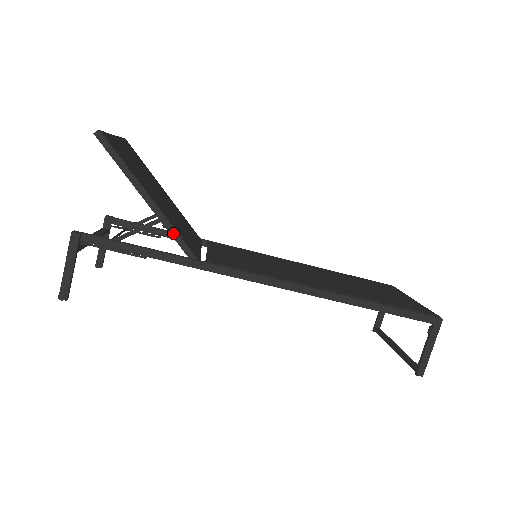
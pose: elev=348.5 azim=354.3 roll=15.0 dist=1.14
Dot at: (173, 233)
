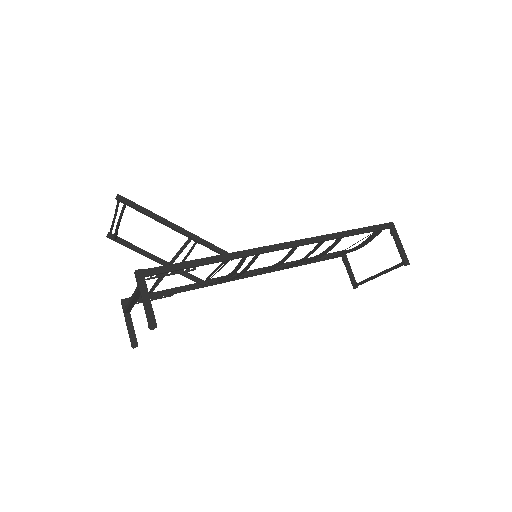
Dot at: (205, 243)
